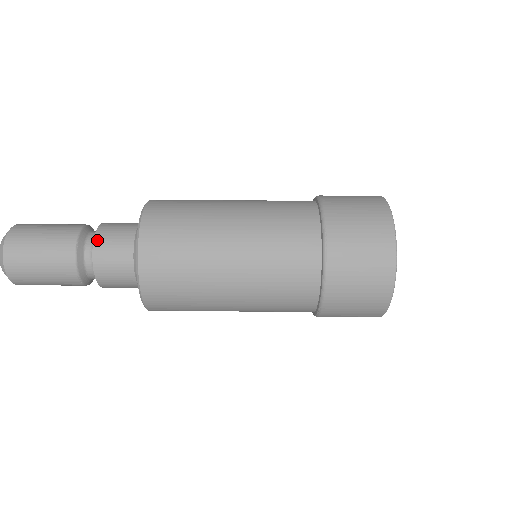
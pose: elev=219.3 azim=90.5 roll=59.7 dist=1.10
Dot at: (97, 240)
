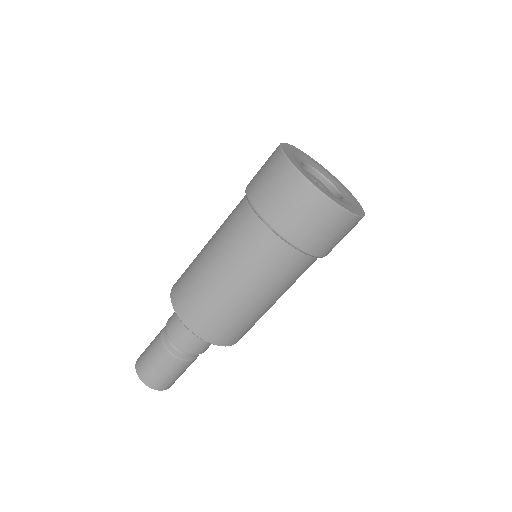
Dot at: (170, 335)
